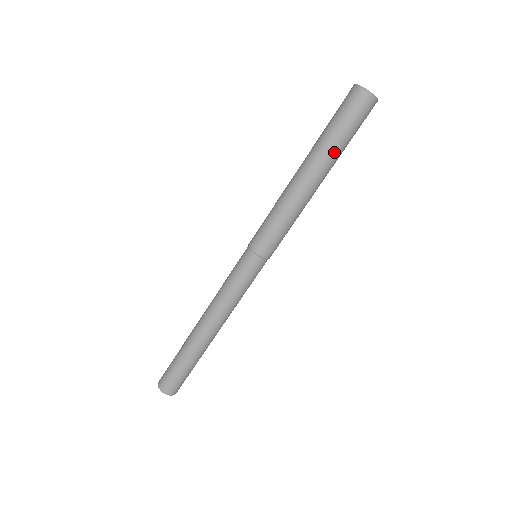
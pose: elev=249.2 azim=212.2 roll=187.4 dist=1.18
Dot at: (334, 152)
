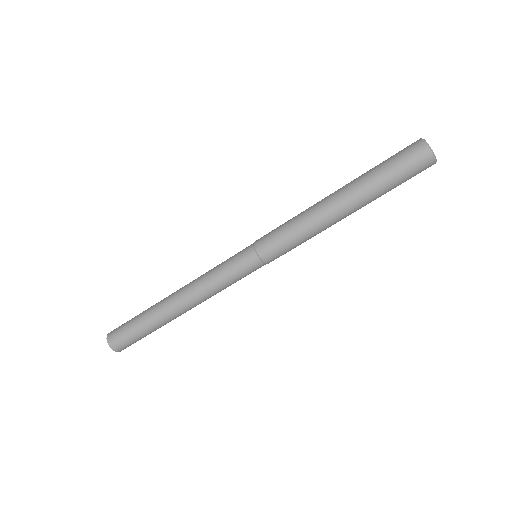
Dot at: (373, 191)
